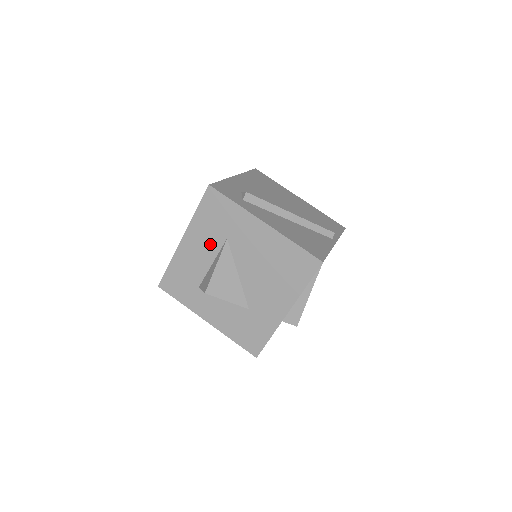
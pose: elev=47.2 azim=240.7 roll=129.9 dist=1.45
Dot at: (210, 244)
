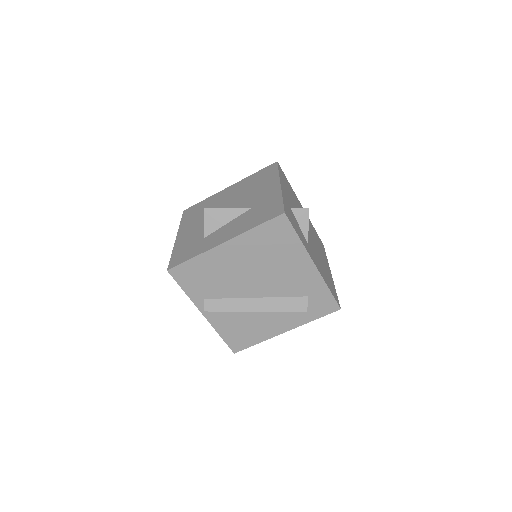
Dot at: (199, 220)
